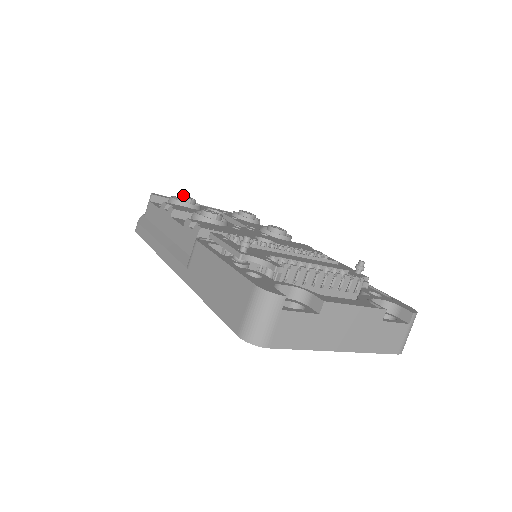
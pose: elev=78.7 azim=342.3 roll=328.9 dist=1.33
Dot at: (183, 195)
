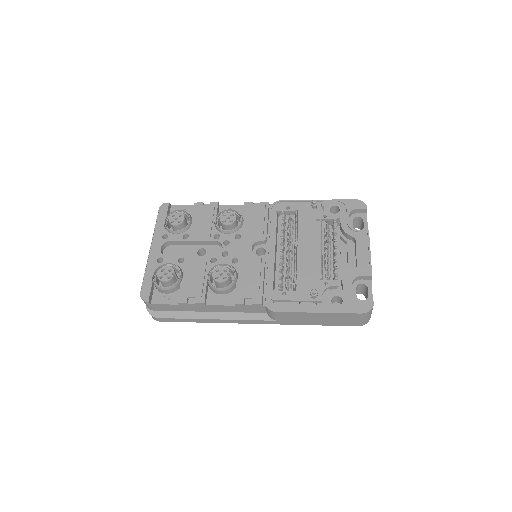
Dot at: (158, 274)
